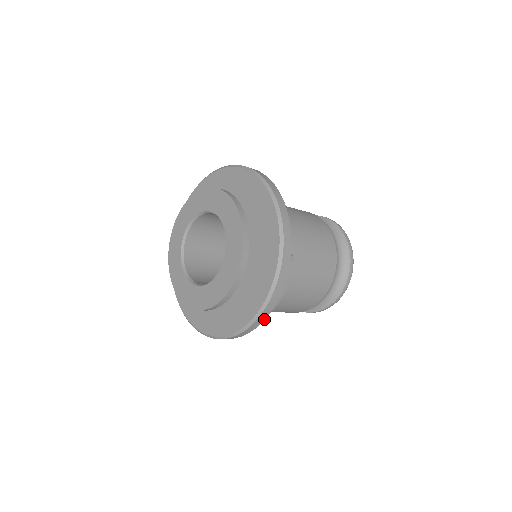
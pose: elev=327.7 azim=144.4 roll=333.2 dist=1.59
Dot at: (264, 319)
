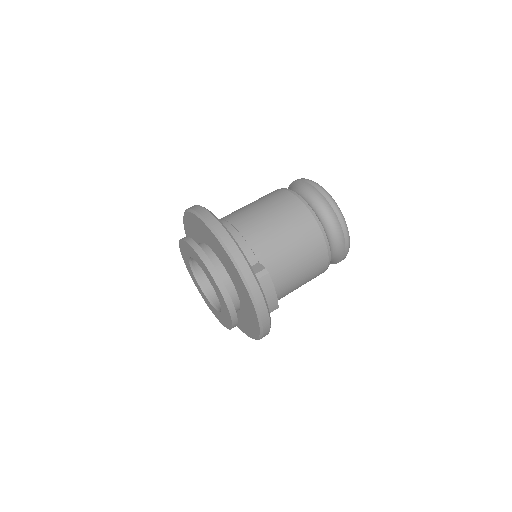
Dot at: (269, 325)
